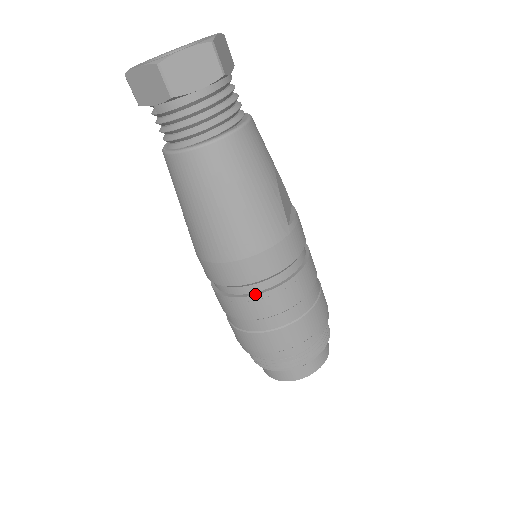
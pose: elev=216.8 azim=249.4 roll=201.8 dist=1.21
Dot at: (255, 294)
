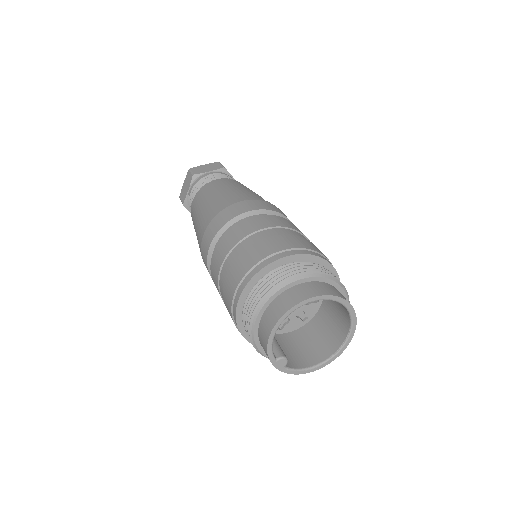
Dot at: (232, 228)
